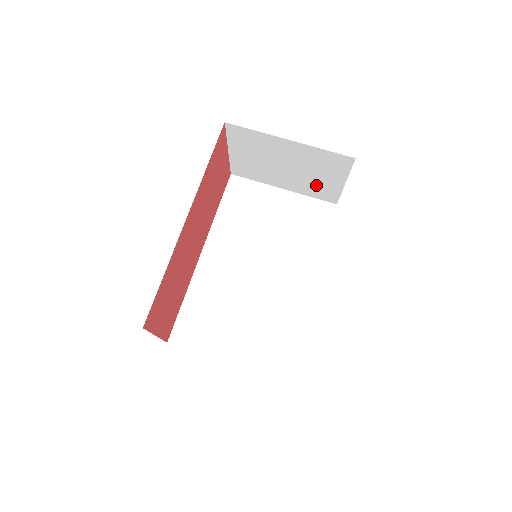
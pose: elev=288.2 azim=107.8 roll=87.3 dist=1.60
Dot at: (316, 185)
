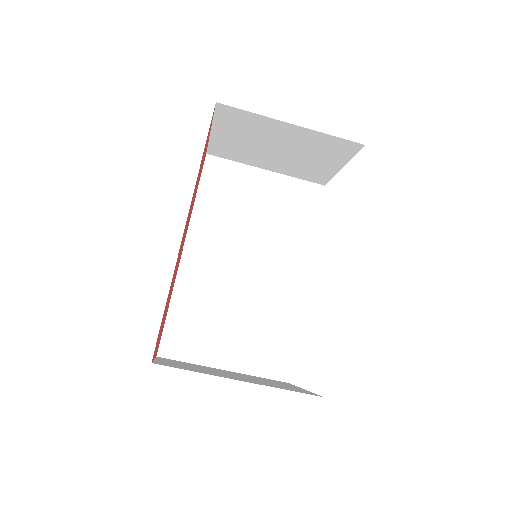
Dot at: (308, 168)
